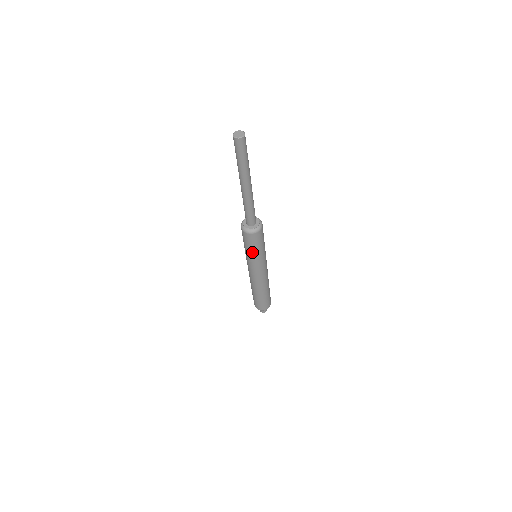
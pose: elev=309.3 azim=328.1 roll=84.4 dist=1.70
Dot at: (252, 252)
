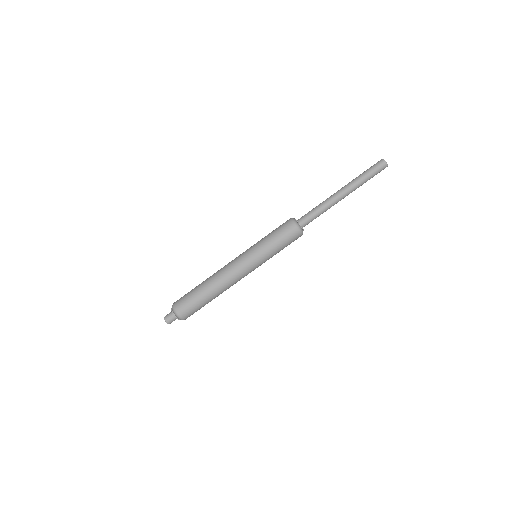
Dot at: (269, 240)
